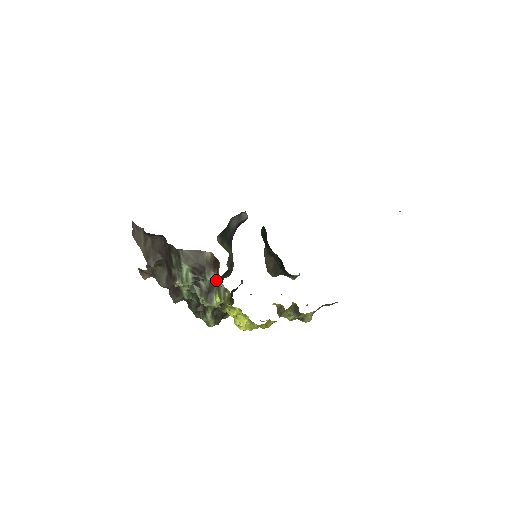
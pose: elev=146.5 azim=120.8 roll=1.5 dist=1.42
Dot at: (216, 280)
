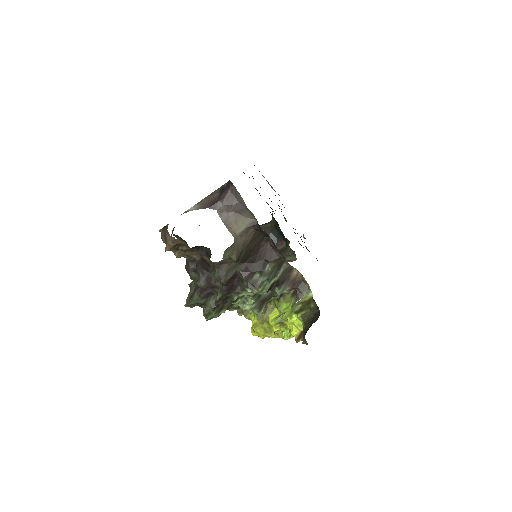
Dot at: (276, 293)
